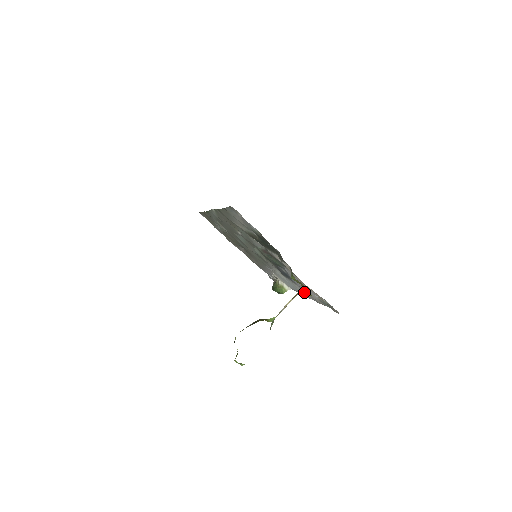
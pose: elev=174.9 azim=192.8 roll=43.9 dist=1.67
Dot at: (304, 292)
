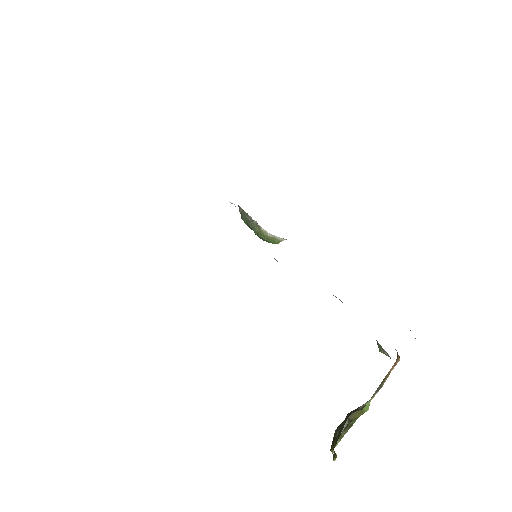
Dot at: occluded
